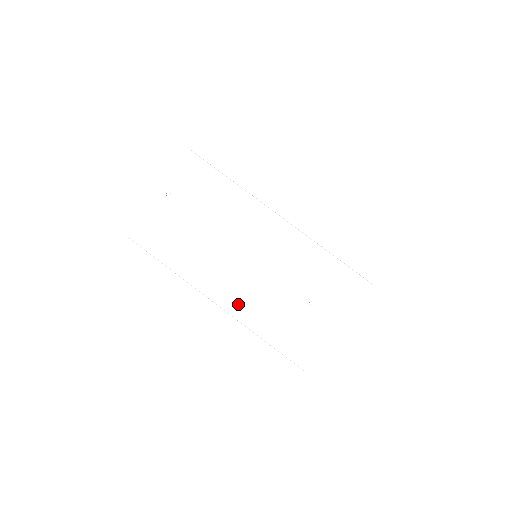
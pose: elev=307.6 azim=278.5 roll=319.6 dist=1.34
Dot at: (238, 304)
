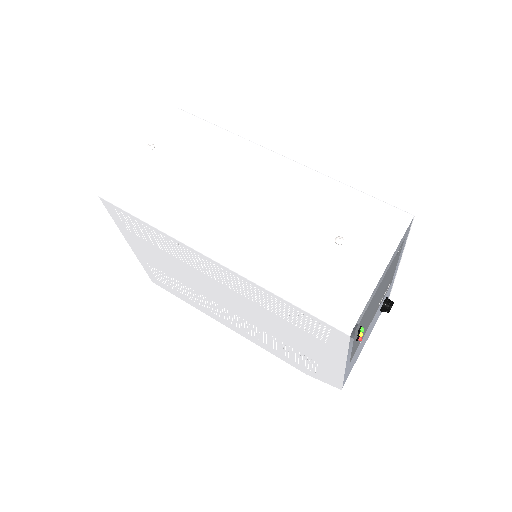
Dot at: (243, 254)
